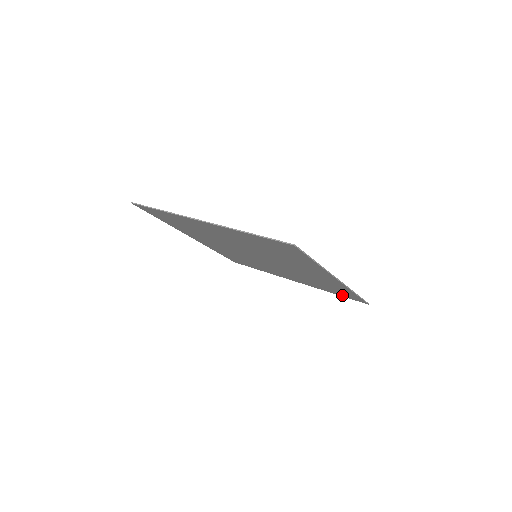
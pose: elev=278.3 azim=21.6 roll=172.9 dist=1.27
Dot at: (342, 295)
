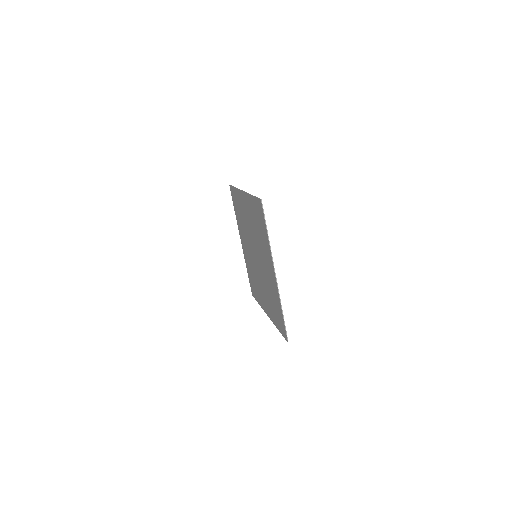
Dot at: (280, 328)
